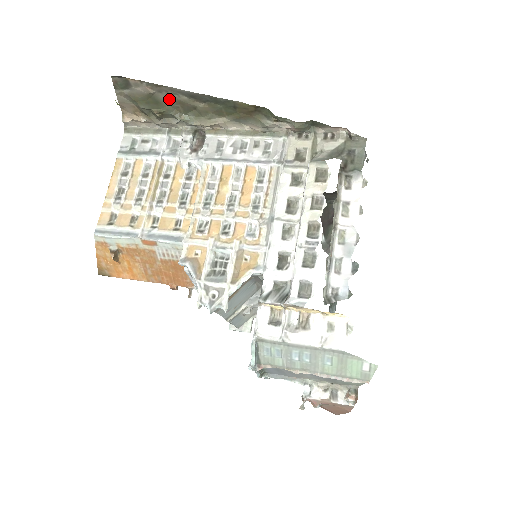
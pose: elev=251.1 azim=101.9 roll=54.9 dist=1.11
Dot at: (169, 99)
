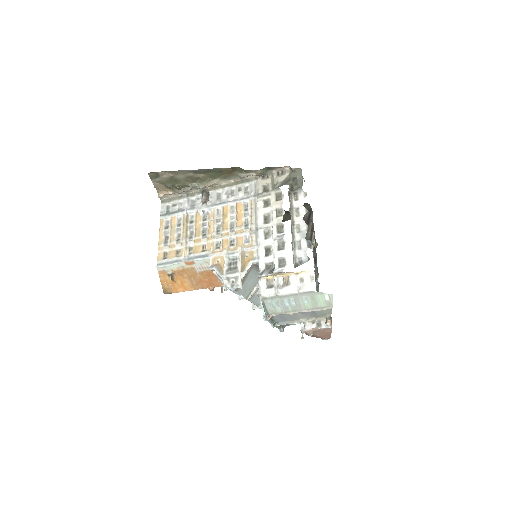
Dot at: (183, 177)
